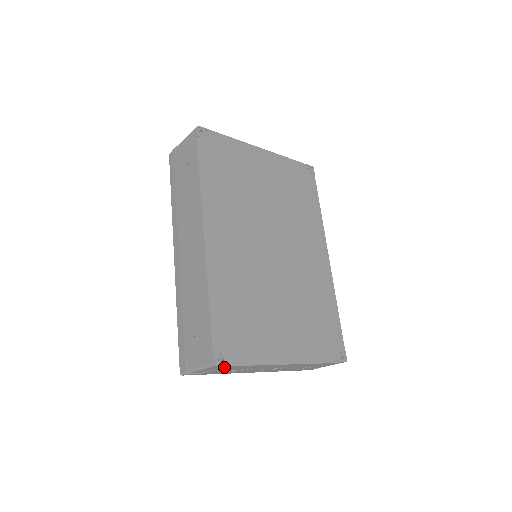
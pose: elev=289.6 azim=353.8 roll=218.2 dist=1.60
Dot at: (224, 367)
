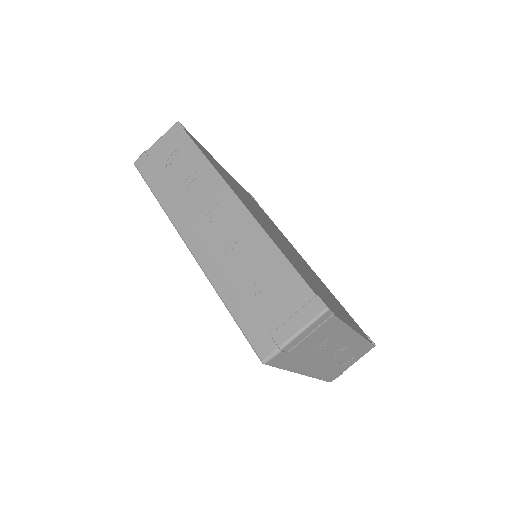
Dot at: (327, 321)
